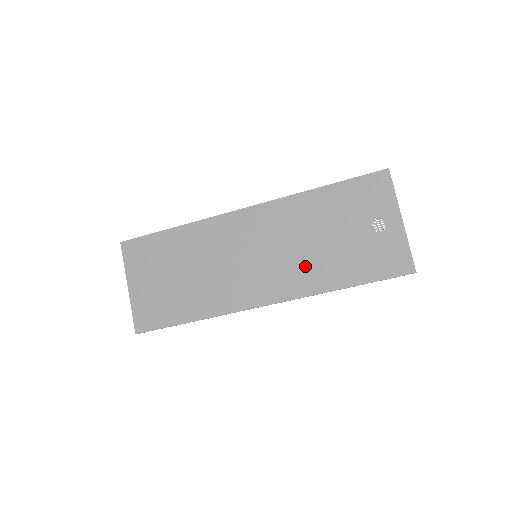
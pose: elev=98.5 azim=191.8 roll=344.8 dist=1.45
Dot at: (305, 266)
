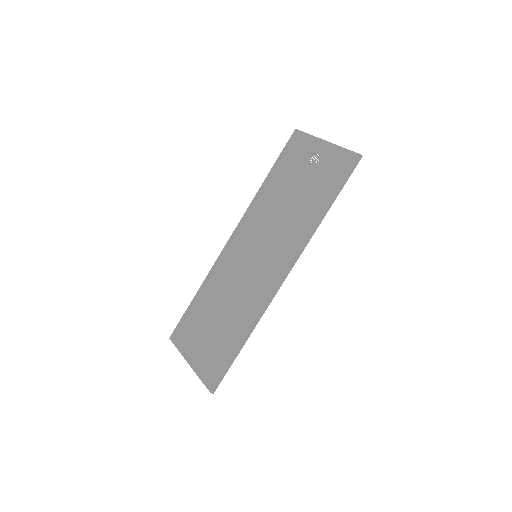
Dot at: (289, 227)
